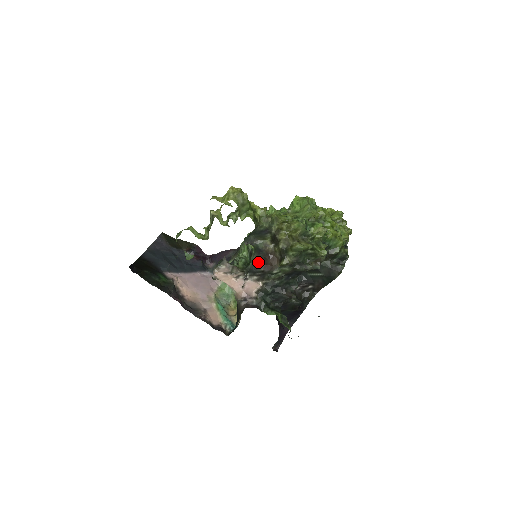
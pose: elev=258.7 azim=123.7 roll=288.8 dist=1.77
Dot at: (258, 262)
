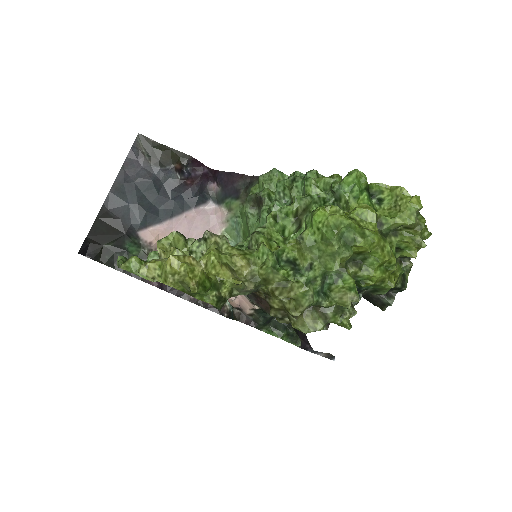
Dot at: occluded
